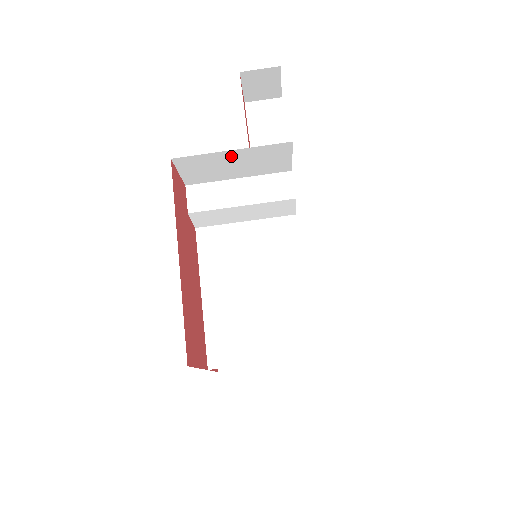
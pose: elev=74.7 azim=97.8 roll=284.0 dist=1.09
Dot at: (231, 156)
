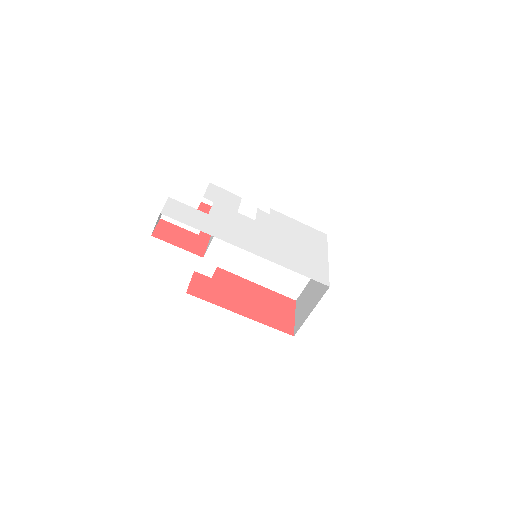
Dot at: occluded
